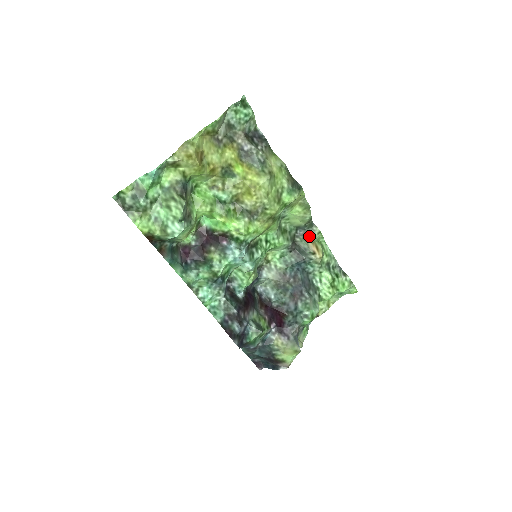
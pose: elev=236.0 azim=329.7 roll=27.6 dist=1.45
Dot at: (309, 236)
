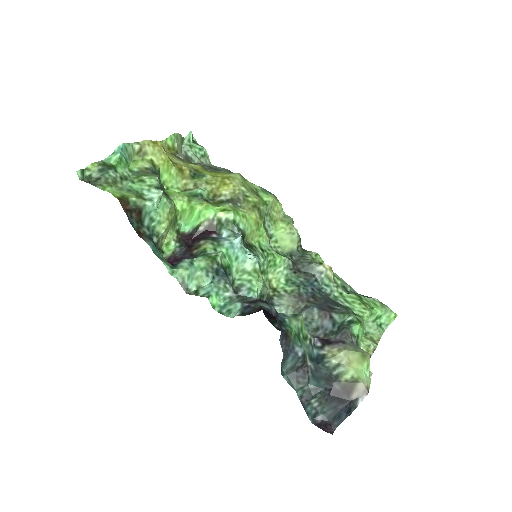
Dot at: (307, 259)
